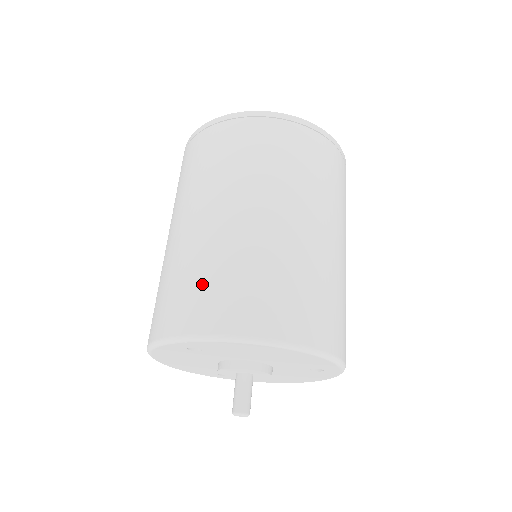
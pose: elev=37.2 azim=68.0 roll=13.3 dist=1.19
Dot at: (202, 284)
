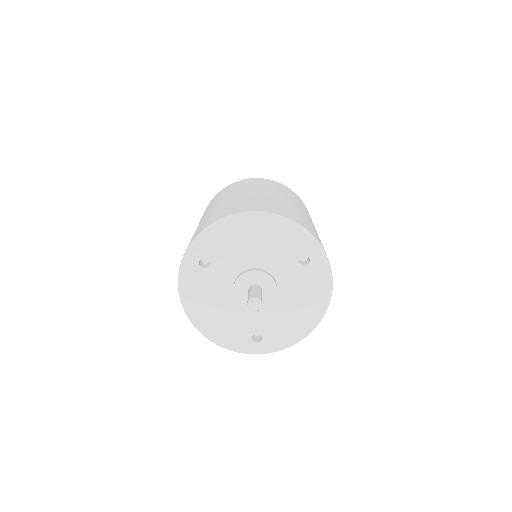
Dot at: occluded
